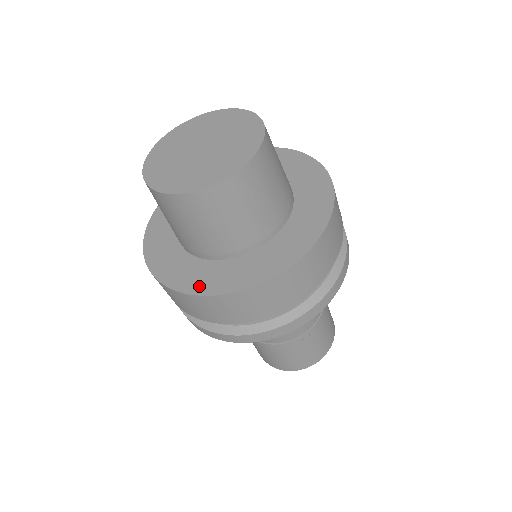
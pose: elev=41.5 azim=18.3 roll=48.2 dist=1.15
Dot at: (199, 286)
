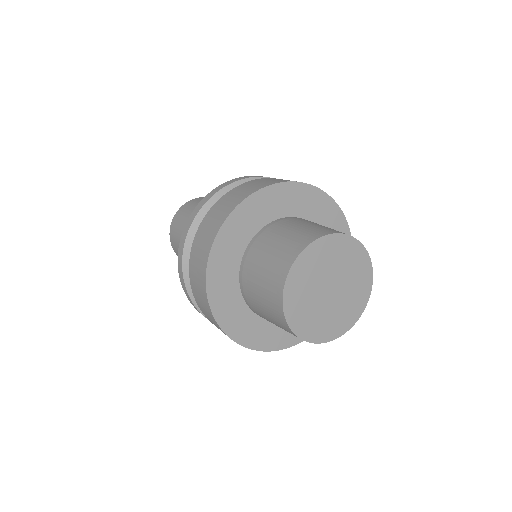
Dot at: (228, 324)
